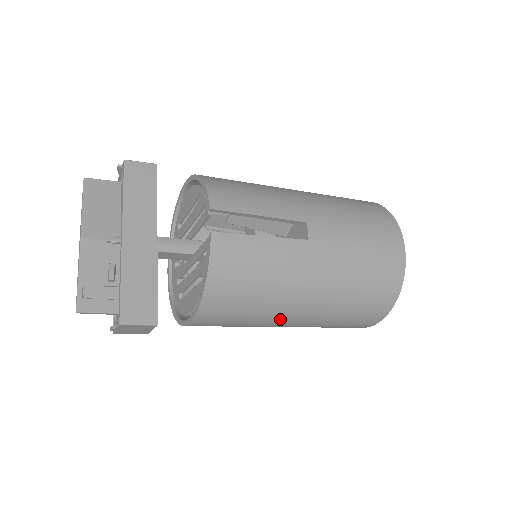
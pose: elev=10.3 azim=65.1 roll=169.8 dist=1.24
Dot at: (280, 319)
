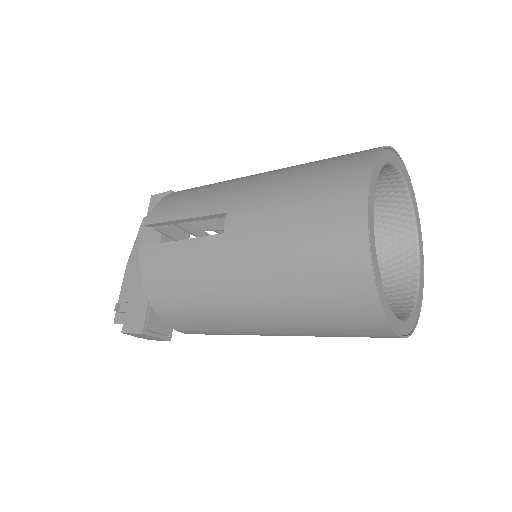
Dot at: (245, 327)
